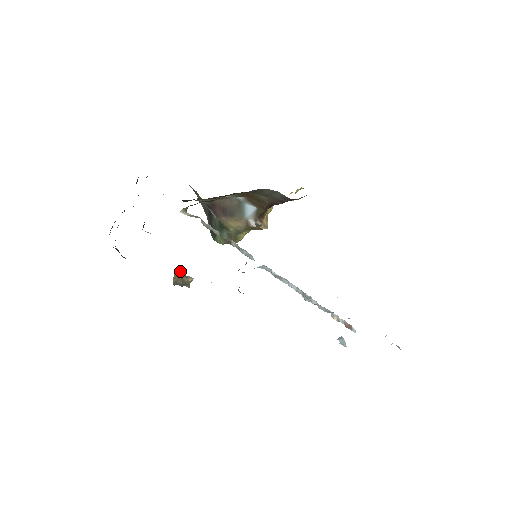
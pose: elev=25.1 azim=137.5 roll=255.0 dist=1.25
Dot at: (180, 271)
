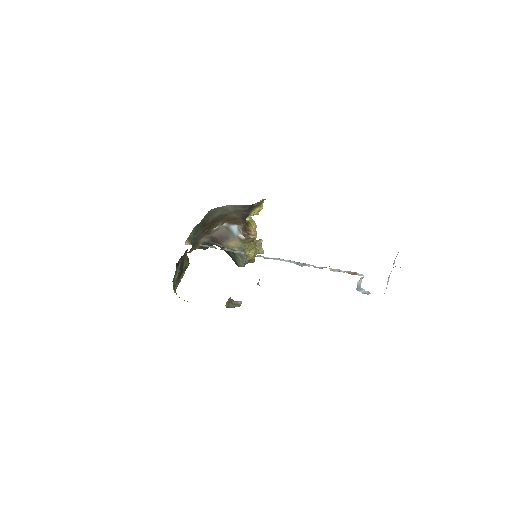
Dot at: (230, 299)
